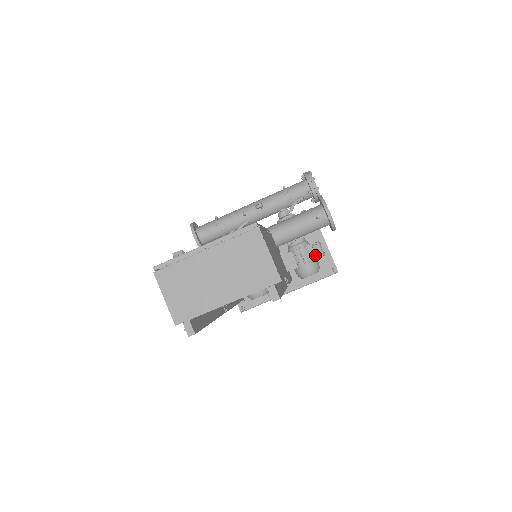
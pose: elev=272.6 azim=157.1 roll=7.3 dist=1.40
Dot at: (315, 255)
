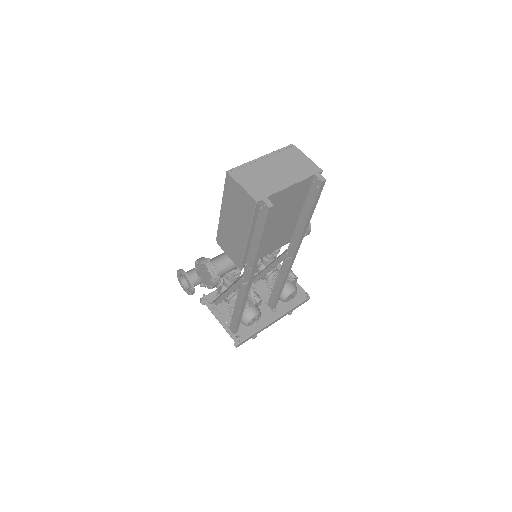
Dot at: (290, 278)
